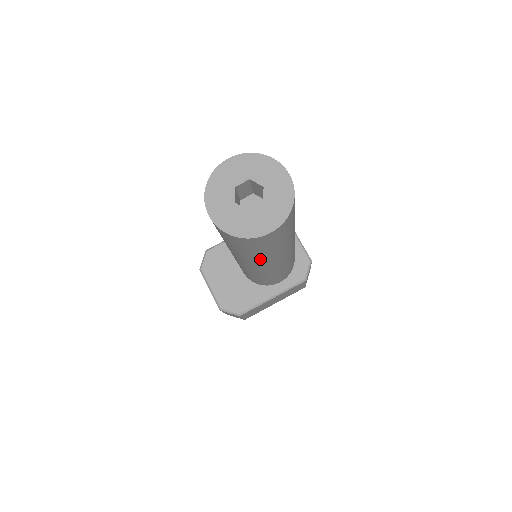
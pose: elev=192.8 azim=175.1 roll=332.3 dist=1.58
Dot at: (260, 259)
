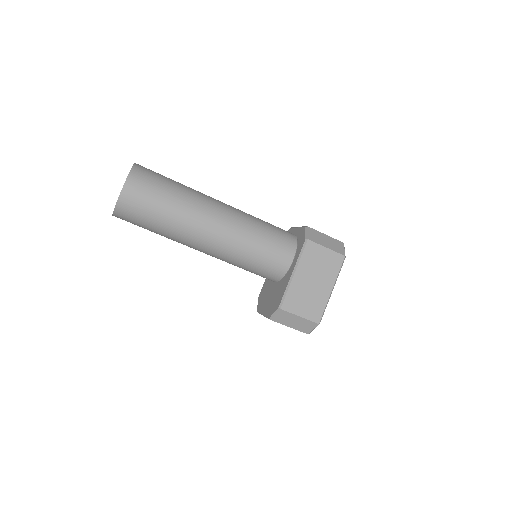
Dot at: (179, 223)
